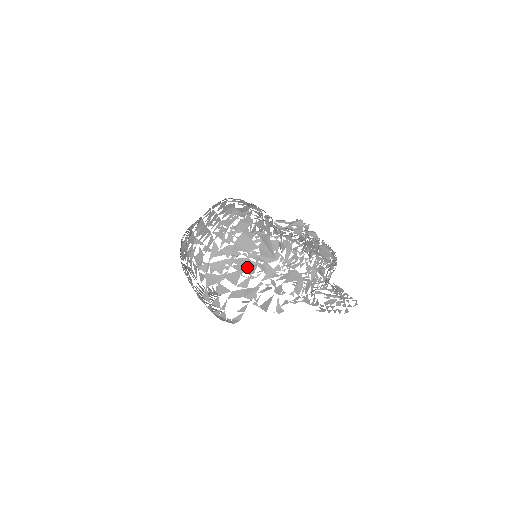
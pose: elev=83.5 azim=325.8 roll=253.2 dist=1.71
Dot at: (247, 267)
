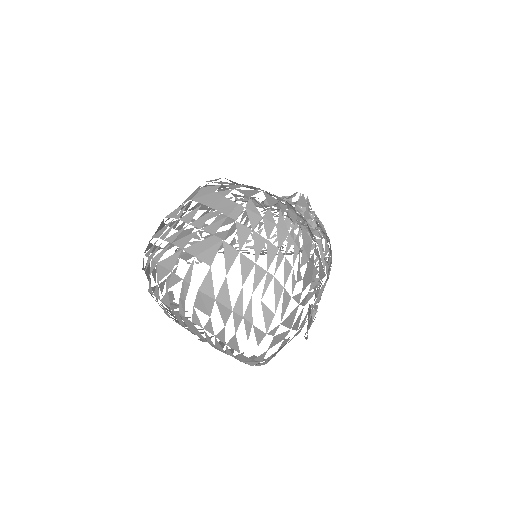
Dot at: occluded
